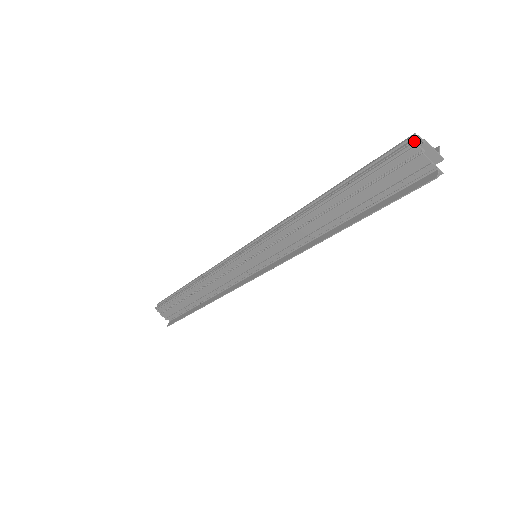
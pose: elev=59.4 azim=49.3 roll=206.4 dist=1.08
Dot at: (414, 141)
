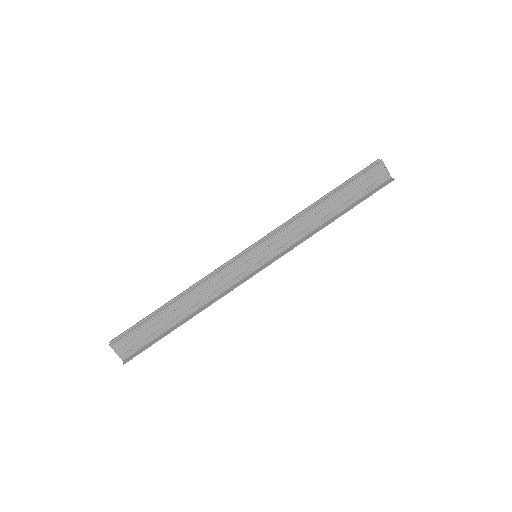
Dot at: (381, 161)
